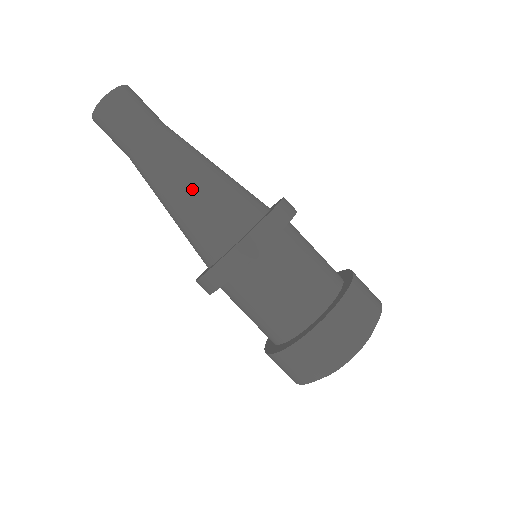
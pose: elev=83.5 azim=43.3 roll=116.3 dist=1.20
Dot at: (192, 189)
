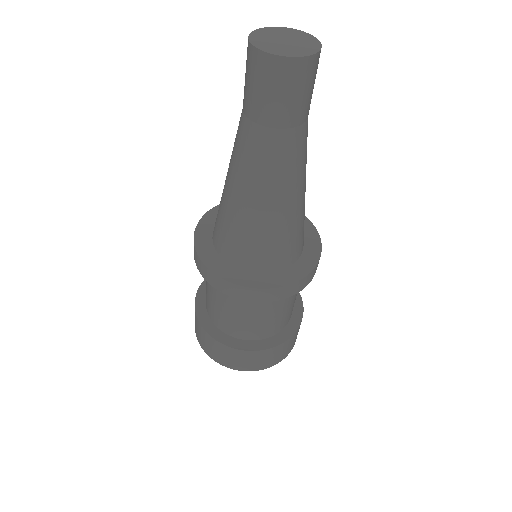
Dot at: (236, 200)
